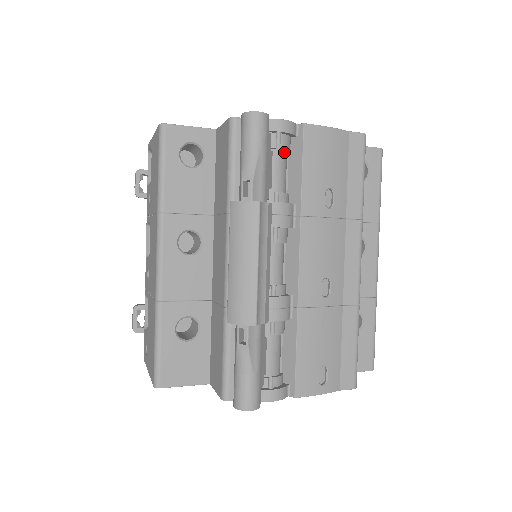
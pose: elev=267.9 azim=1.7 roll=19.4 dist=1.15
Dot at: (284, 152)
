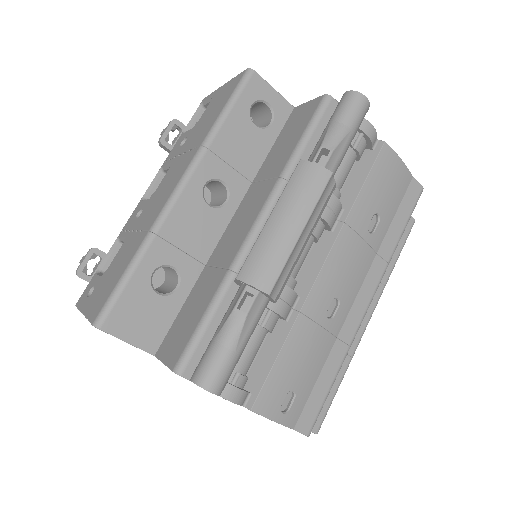
Dot at: (356, 156)
